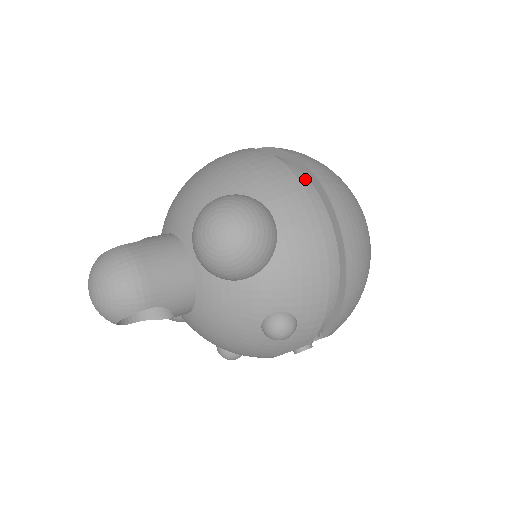
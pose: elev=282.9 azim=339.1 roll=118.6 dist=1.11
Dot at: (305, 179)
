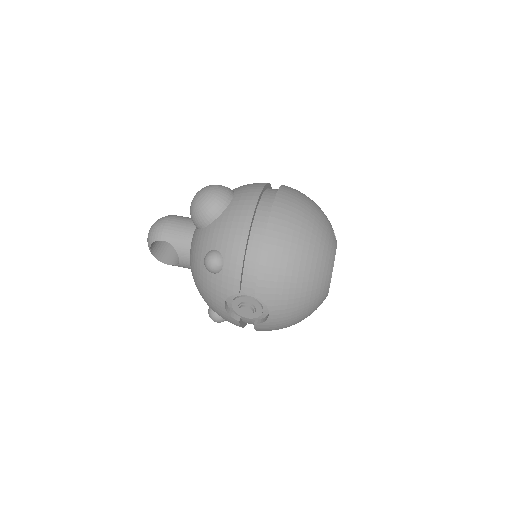
Dot at: (276, 192)
